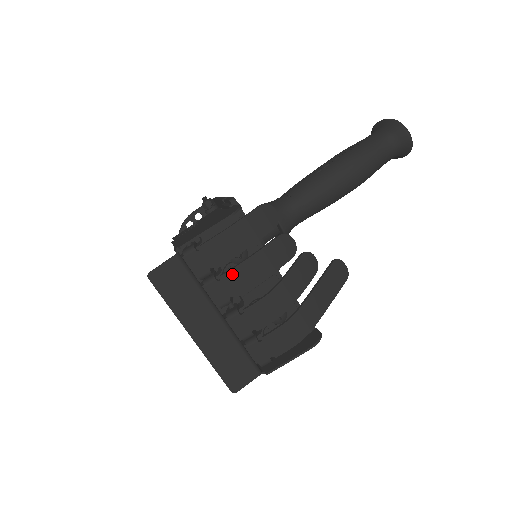
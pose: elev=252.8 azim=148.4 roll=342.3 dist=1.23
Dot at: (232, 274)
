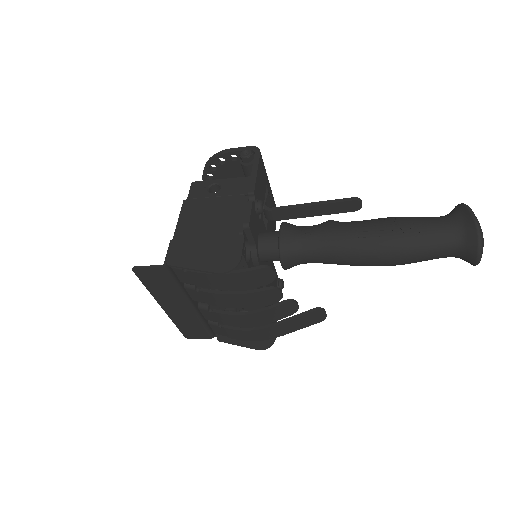
Dot at: (210, 295)
